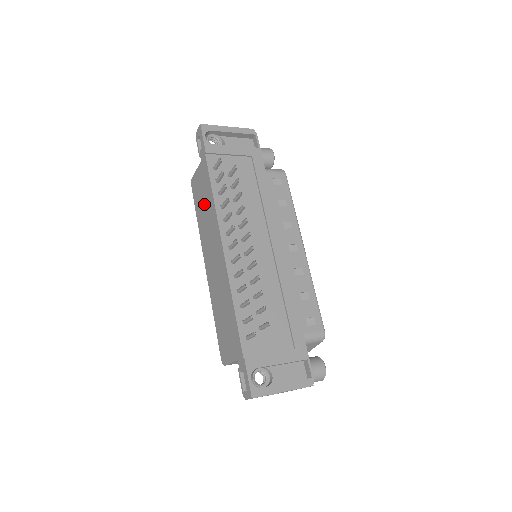
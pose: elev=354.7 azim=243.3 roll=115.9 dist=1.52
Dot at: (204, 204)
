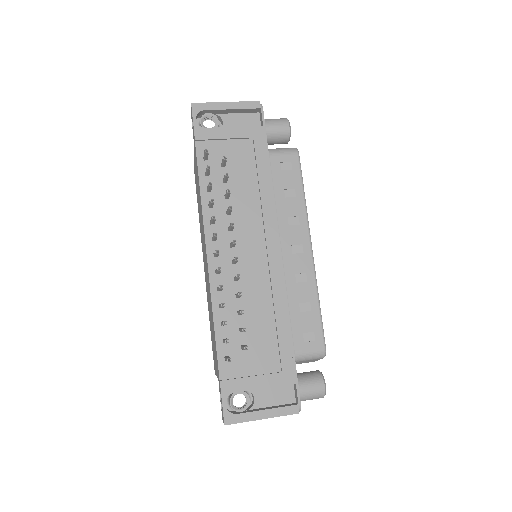
Dot at: (198, 197)
